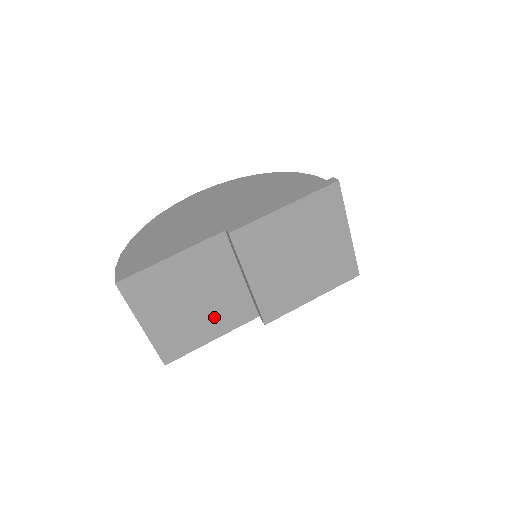
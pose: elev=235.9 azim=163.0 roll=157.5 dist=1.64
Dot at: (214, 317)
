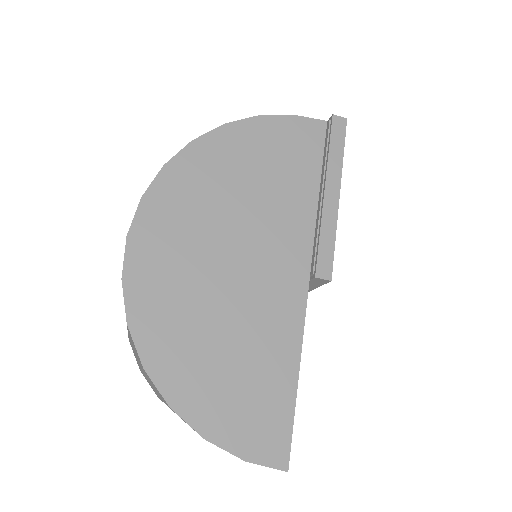
Dot at: occluded
